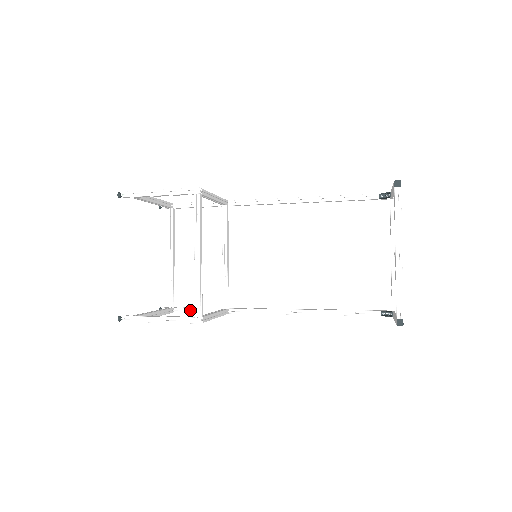
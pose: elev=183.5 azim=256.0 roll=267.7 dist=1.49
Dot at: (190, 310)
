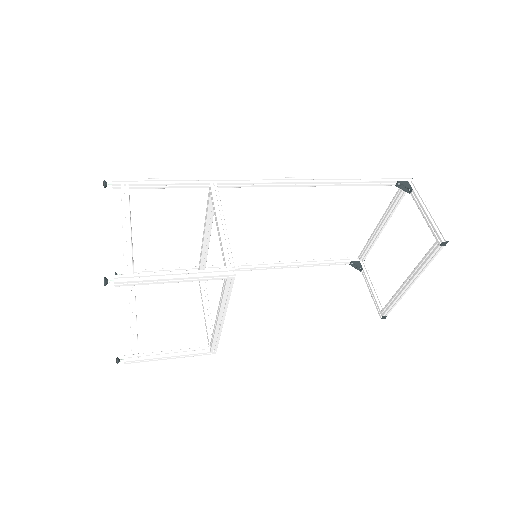
Dot at: occluded
